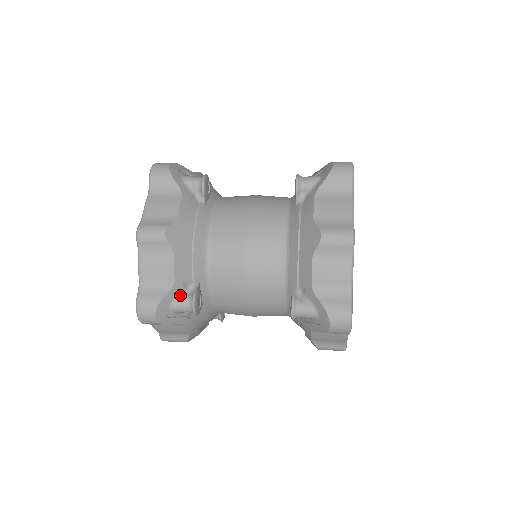
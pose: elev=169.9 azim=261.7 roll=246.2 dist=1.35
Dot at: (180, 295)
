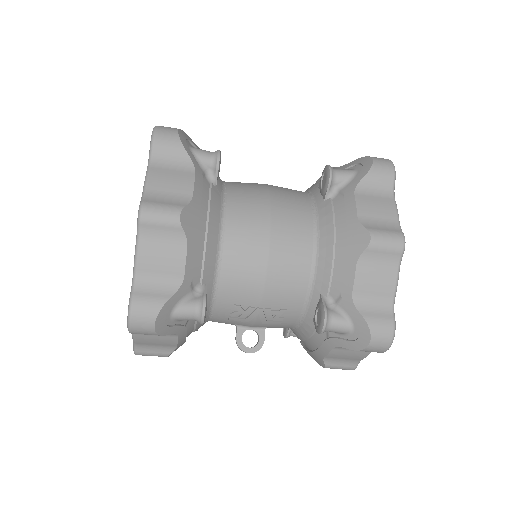
Dot at: occluded
